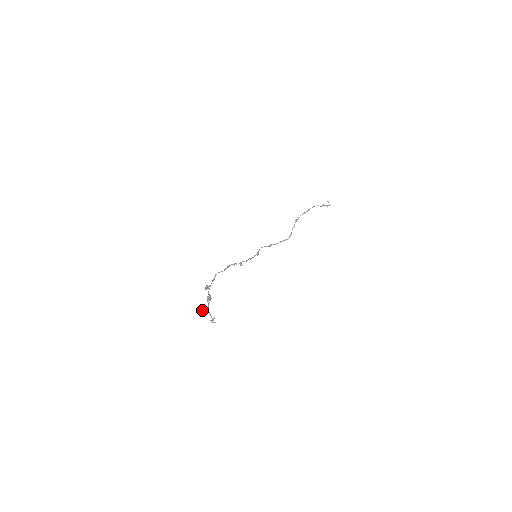
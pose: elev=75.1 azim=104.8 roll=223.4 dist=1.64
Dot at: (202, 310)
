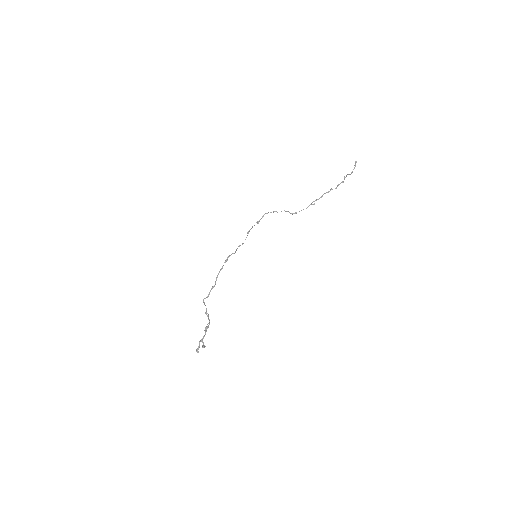
Dot at: occluded
